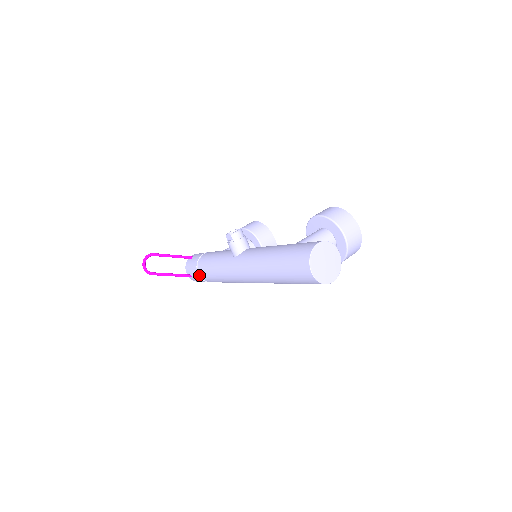
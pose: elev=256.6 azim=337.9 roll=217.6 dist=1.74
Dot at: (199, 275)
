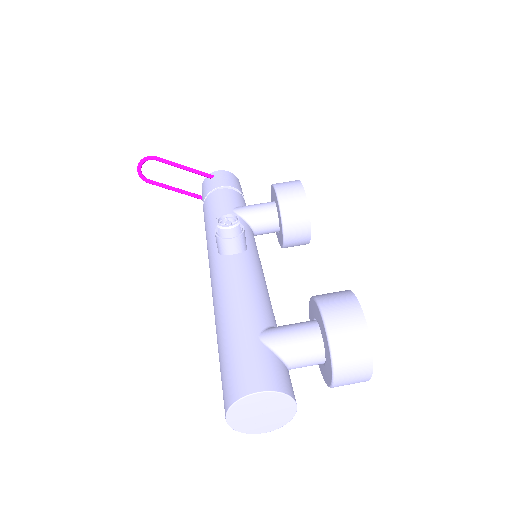
Dot at: occluded
